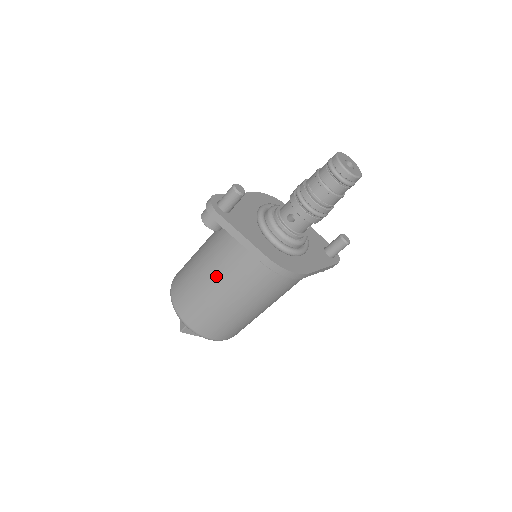
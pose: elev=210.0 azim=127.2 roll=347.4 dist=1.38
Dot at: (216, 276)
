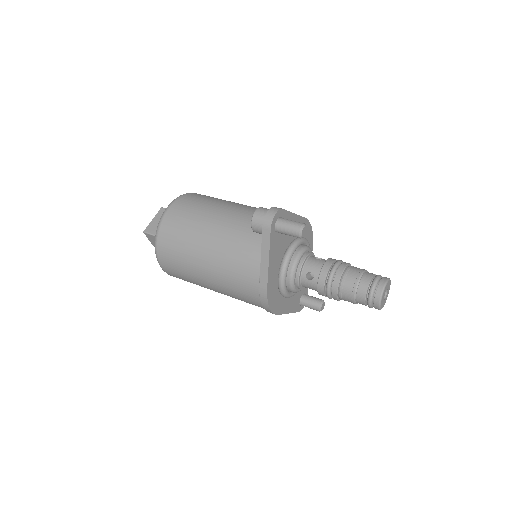
Dot at: (217, 250)
